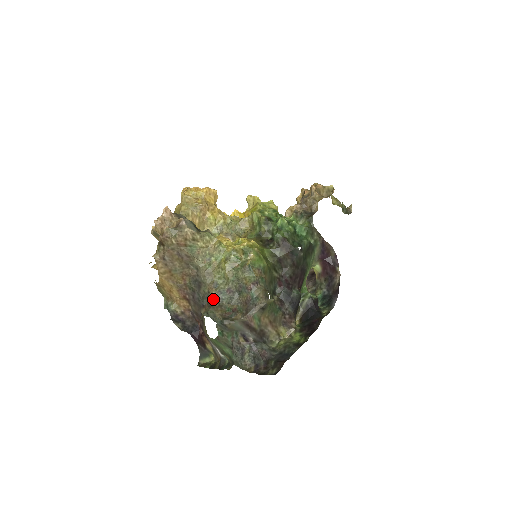
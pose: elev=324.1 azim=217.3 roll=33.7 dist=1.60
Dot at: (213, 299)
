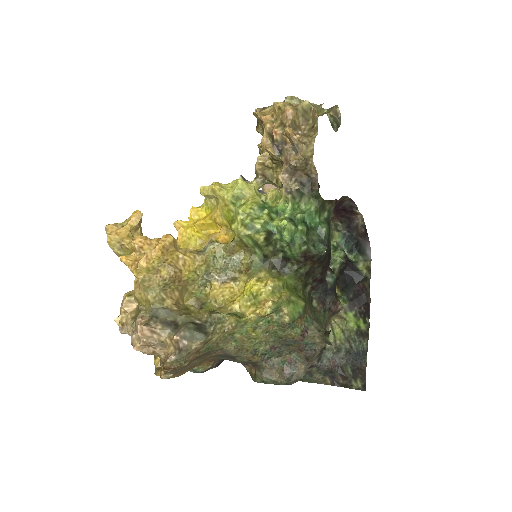
Dot at: (258, 363)
